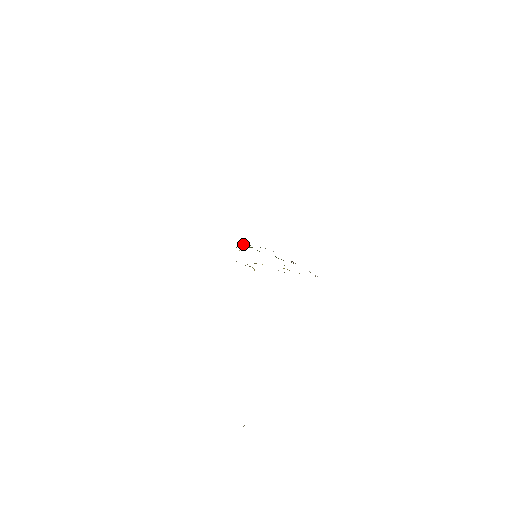
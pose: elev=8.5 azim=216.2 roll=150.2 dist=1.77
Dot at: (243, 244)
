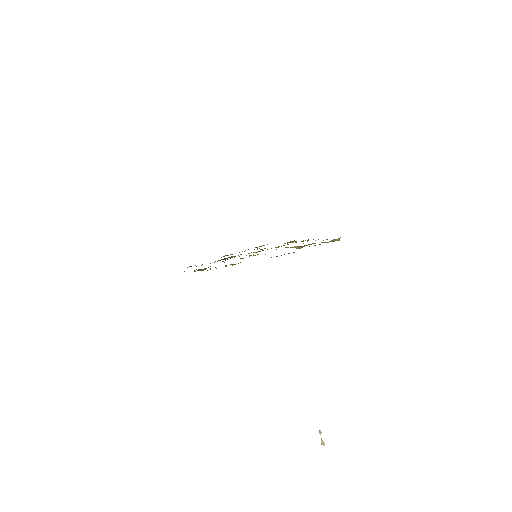
Dot at: occluded
